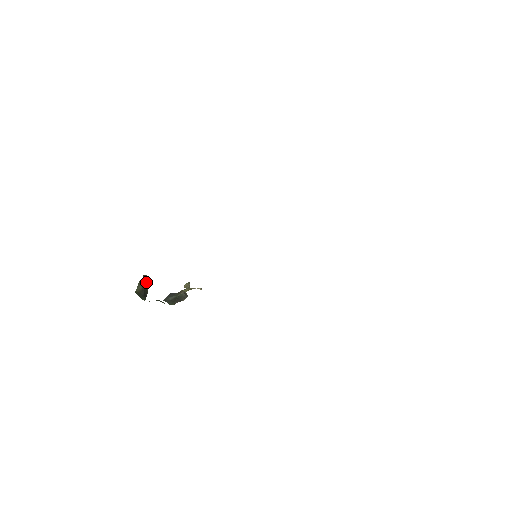
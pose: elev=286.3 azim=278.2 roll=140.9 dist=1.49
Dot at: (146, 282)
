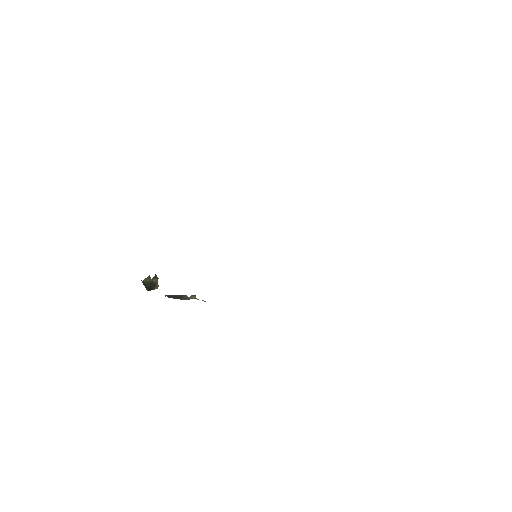
Dot at: (156, 282)
